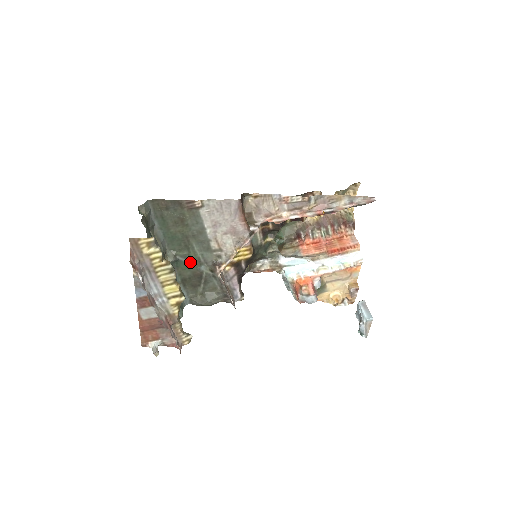
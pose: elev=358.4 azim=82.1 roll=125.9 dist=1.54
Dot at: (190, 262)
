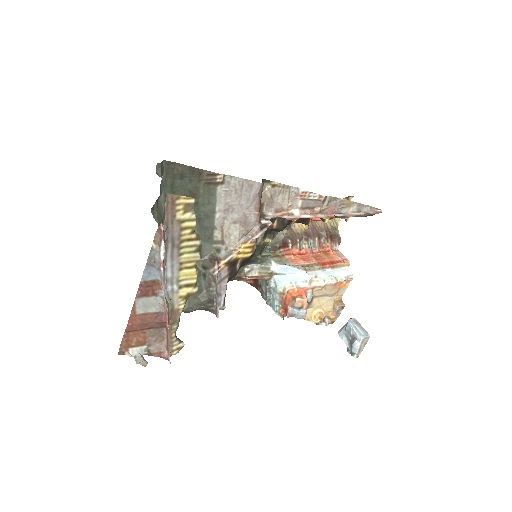
Dot at: occluded
